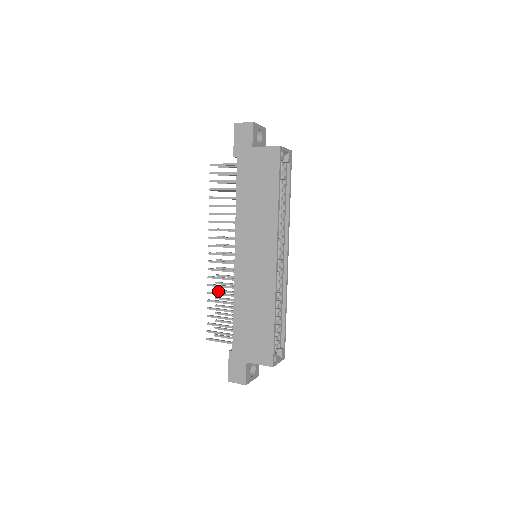
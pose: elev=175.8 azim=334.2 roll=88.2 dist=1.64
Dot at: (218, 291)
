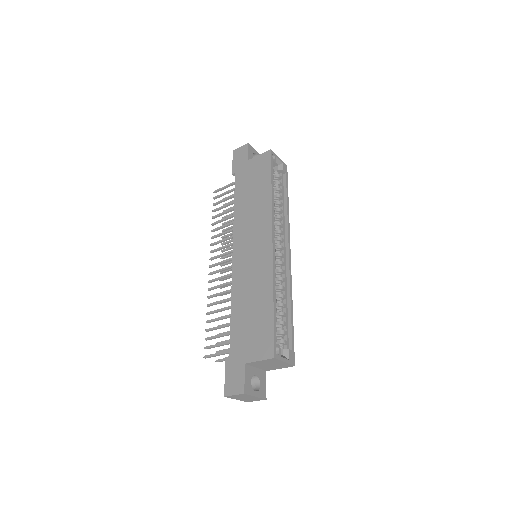
Dot at: occluded
